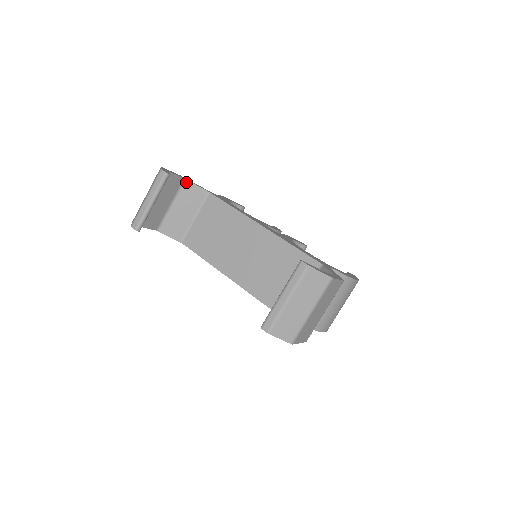
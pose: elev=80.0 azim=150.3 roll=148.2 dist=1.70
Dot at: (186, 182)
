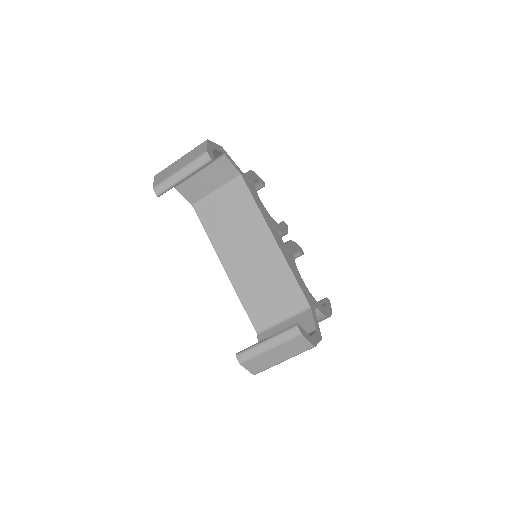
Dot at: (224, 157)
